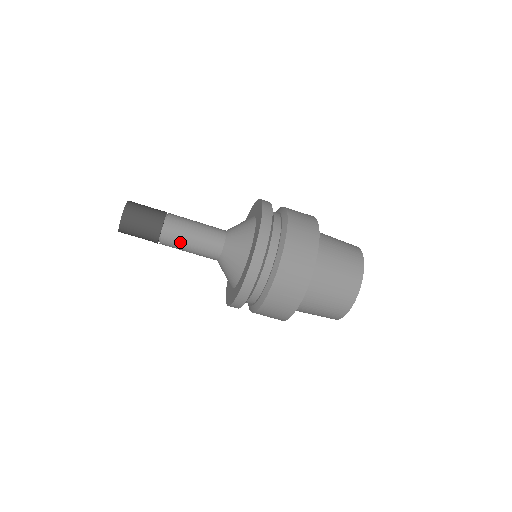
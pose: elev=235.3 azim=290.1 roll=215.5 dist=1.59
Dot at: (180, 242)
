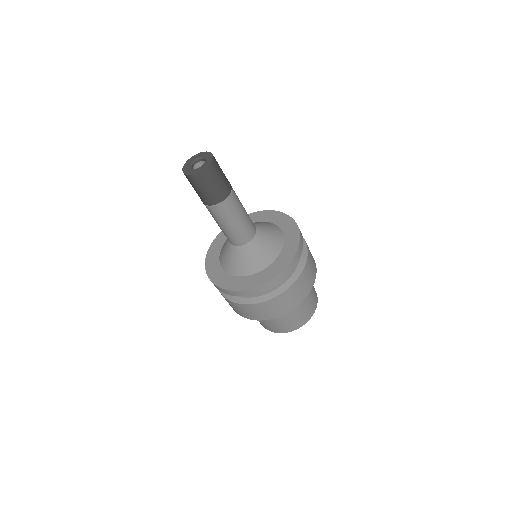
Dot at: (234, 213)
